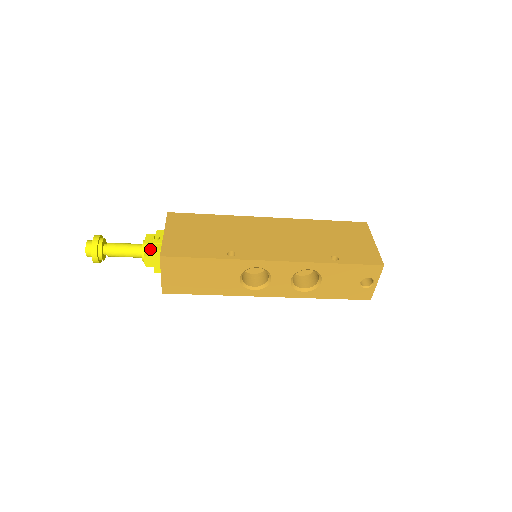
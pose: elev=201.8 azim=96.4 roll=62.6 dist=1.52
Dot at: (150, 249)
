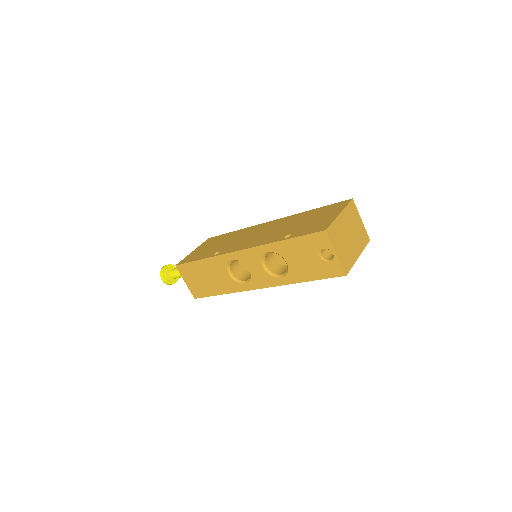
Dot at: occluded
